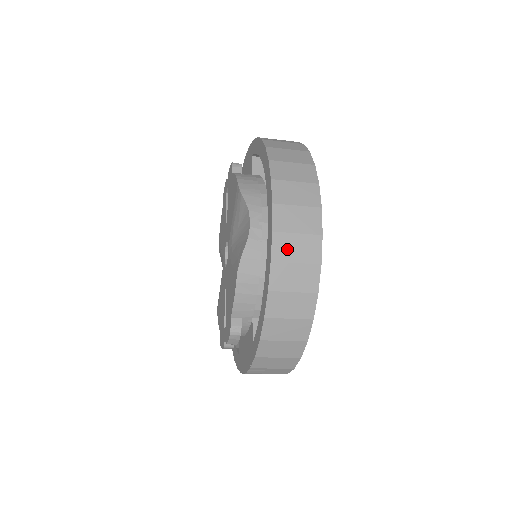
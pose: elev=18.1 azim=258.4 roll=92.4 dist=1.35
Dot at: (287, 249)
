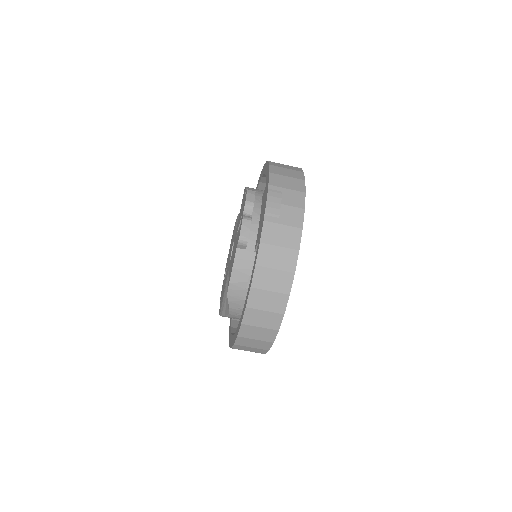
Dot at: occluded
